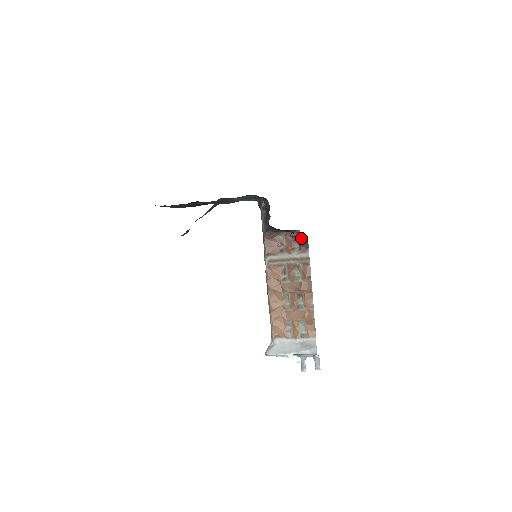
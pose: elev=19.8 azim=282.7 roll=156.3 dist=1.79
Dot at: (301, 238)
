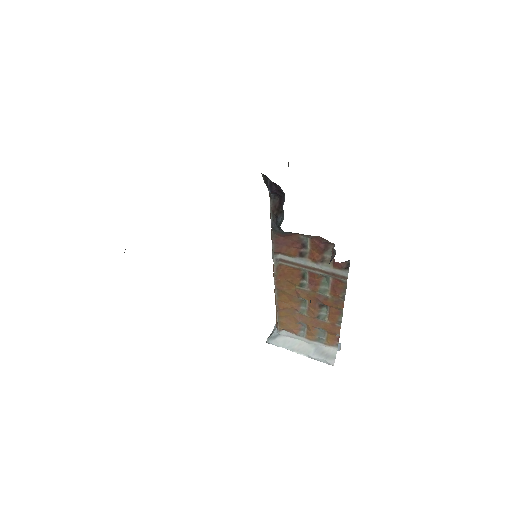
Dot at: occluded
